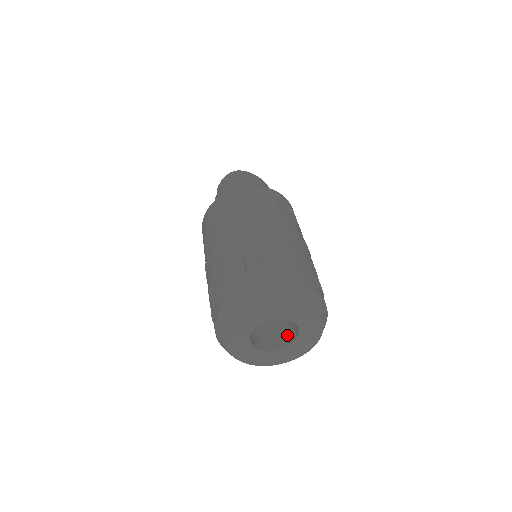
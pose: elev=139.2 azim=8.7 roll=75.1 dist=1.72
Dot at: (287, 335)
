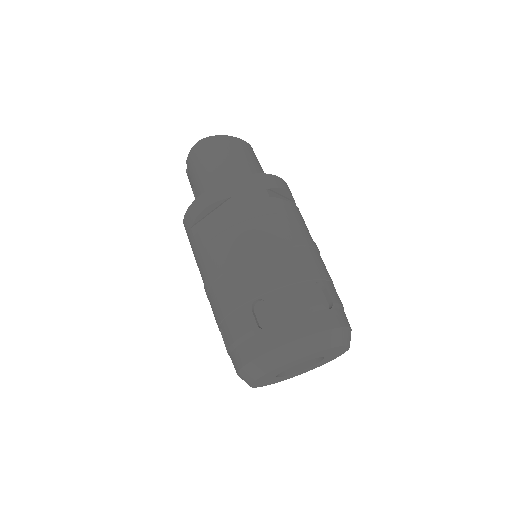
Dot at: occluded
